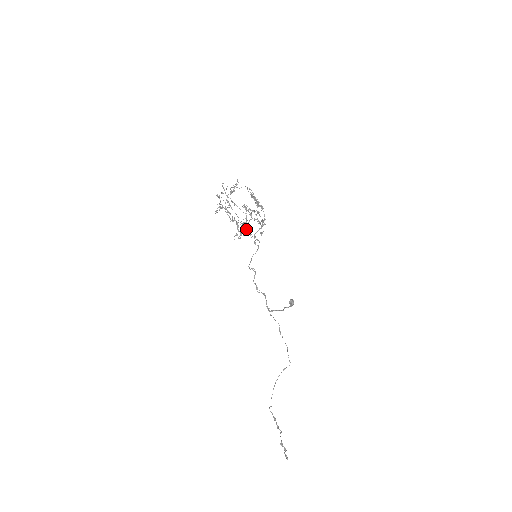
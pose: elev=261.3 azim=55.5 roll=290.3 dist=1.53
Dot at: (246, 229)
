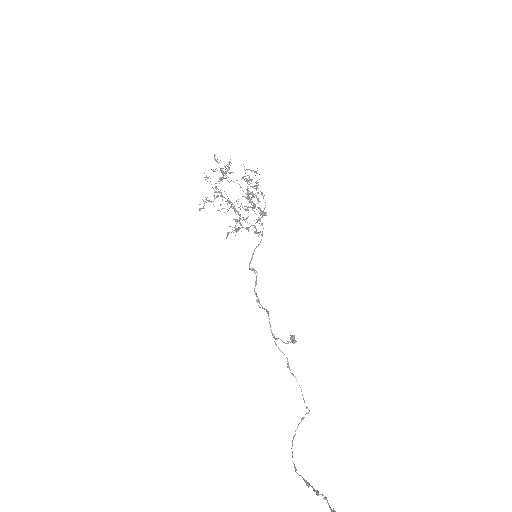
Dot at: occluded
